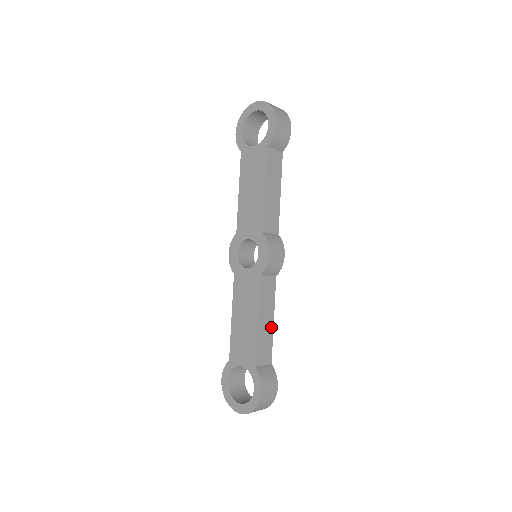
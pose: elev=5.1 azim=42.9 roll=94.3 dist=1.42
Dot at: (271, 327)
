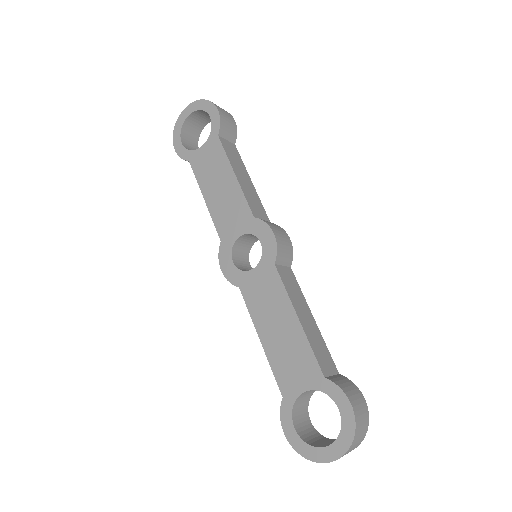
Dot at: (315, 327)
